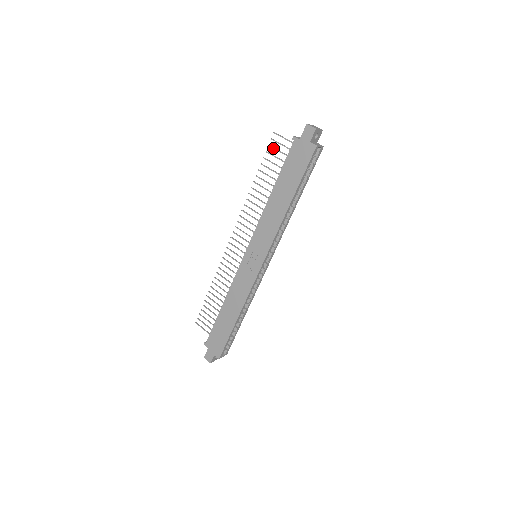
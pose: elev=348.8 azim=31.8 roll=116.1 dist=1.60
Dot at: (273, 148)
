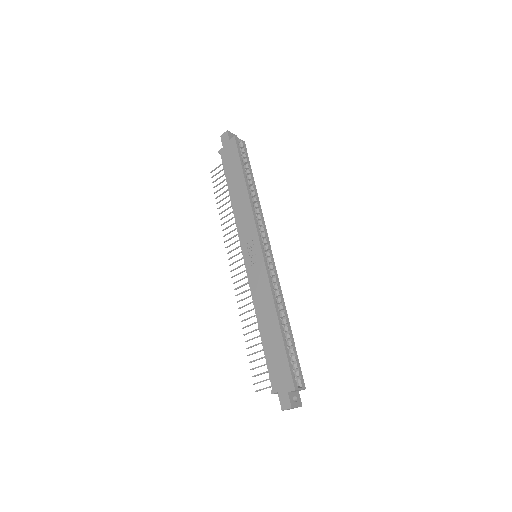
Dot at: (216, 180)
